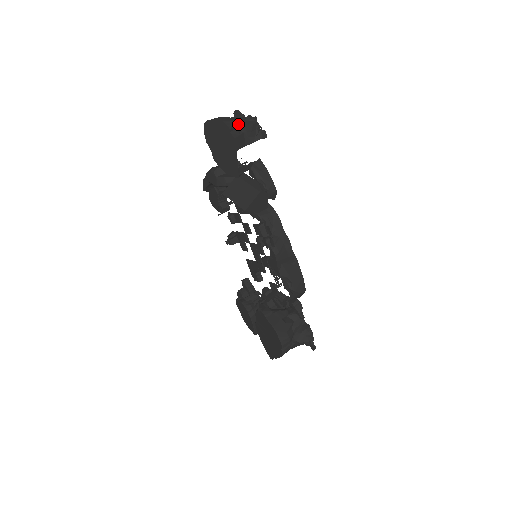
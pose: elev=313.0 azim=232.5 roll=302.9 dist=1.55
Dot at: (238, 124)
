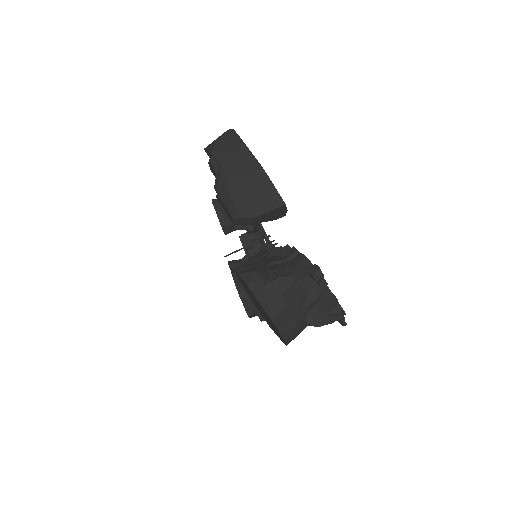
Dot at: (306, 314)
